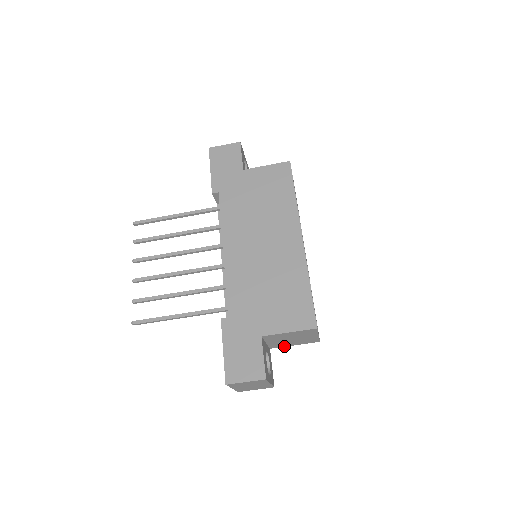
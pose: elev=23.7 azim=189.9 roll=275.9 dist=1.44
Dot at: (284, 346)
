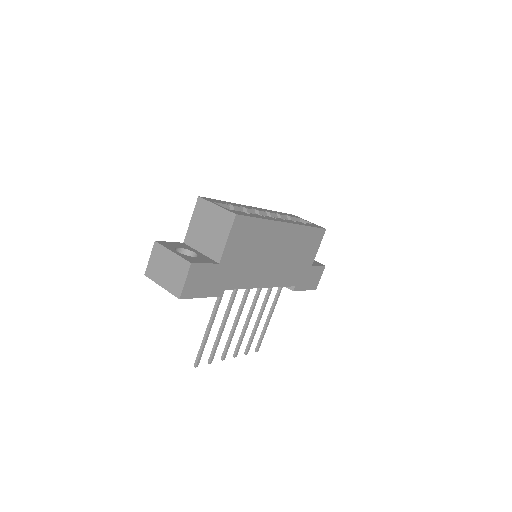
Dot at: occluded
